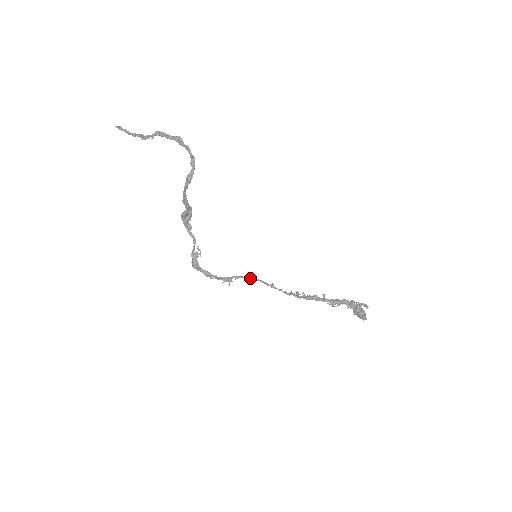
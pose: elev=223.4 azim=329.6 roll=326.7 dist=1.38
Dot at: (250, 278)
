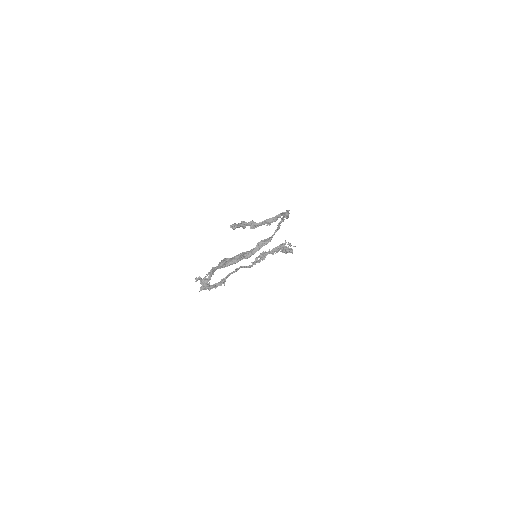
Dot at: occluded
